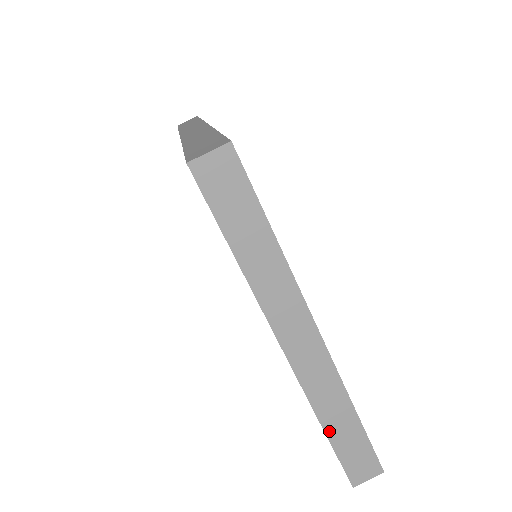
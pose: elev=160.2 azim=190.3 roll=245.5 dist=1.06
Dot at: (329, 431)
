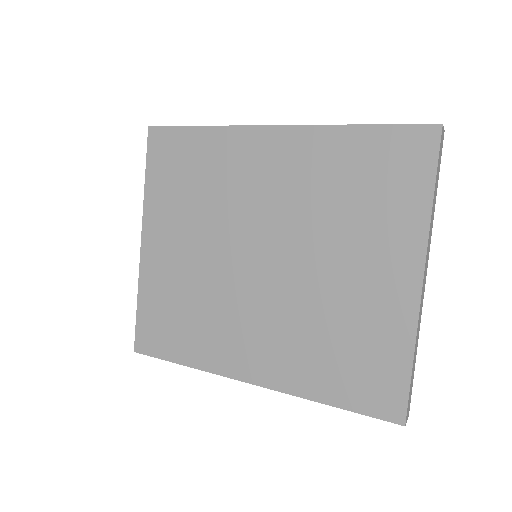
Dot at: (413, 361)
